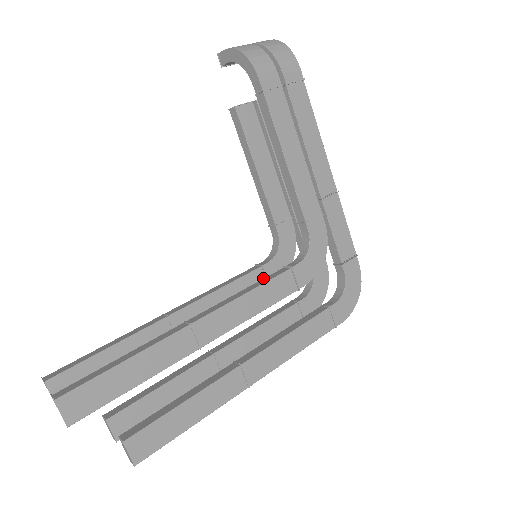
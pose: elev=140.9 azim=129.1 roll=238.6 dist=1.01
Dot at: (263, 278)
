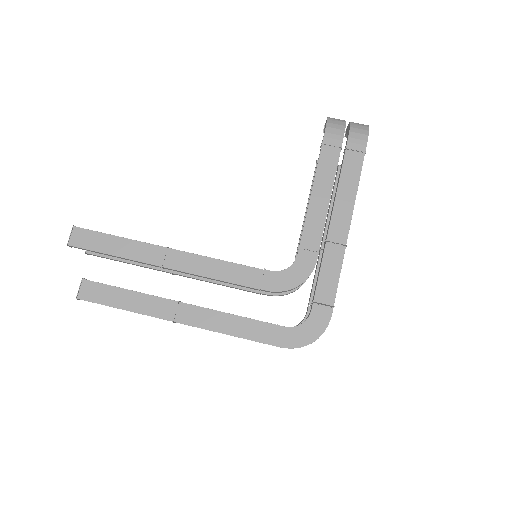
Dot at: occluded
